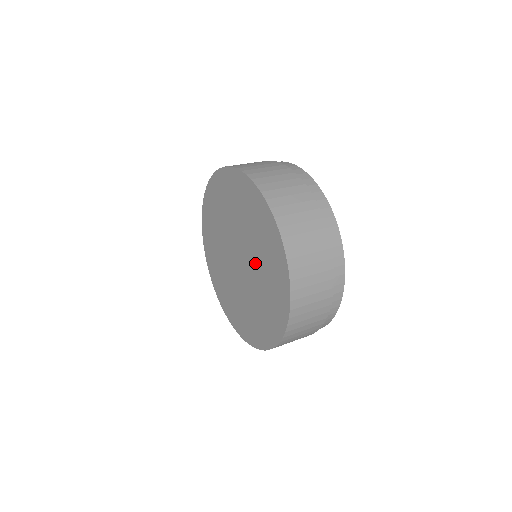
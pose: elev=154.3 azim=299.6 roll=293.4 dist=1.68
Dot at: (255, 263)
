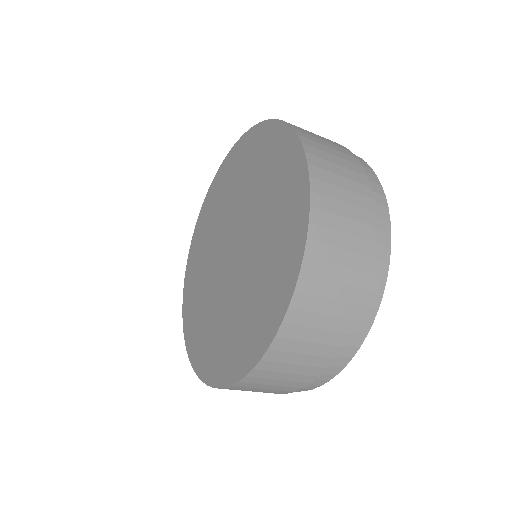
Dot at: (256, 225)
